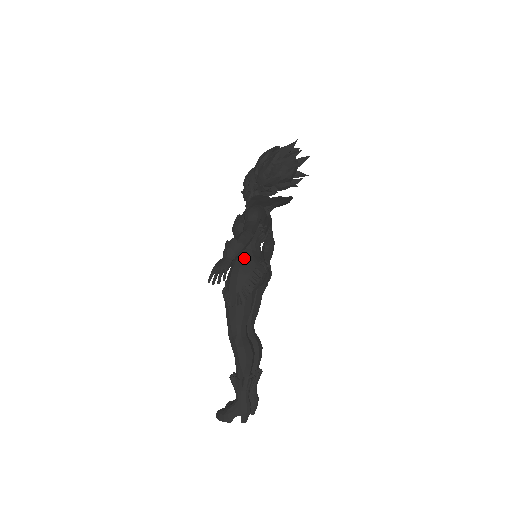
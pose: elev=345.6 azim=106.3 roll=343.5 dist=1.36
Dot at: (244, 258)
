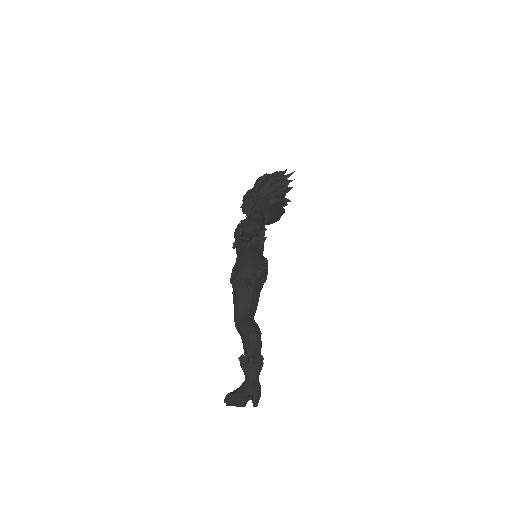
Dot at: (250, 251)
